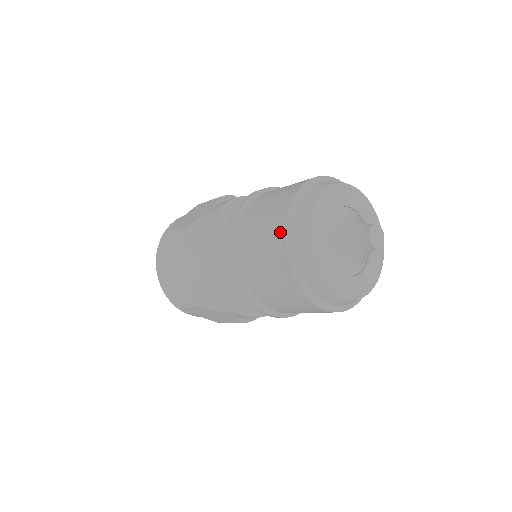
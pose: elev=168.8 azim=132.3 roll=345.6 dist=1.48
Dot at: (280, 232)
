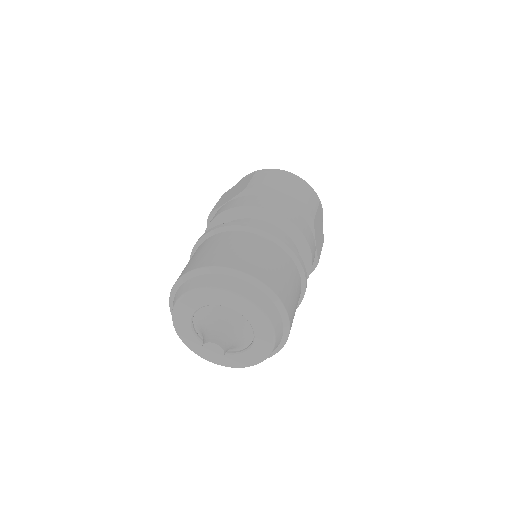
Dot at: occluded
